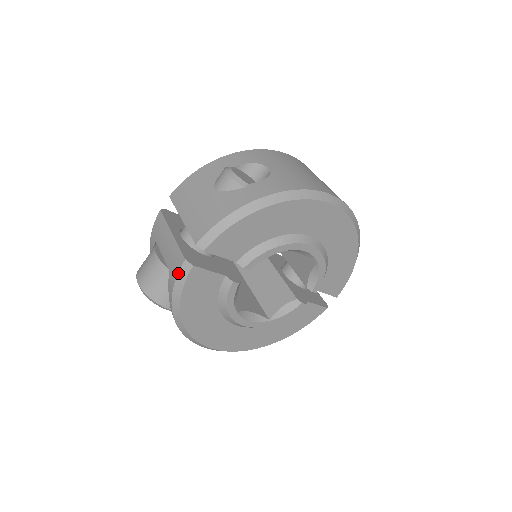
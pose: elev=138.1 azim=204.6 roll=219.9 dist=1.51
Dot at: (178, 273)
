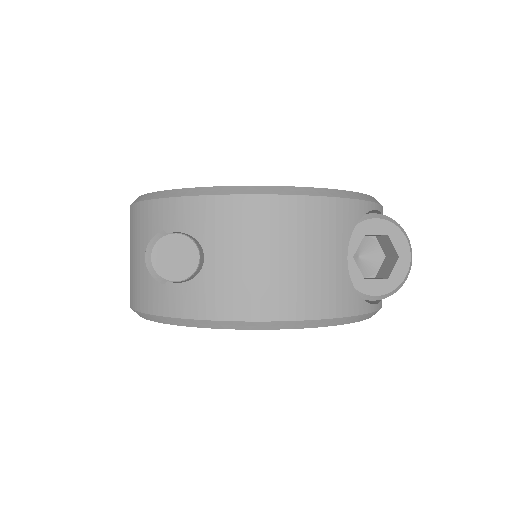
Dot at: occluded
